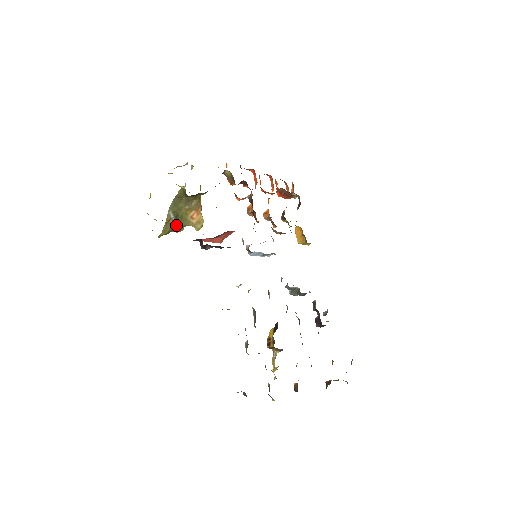
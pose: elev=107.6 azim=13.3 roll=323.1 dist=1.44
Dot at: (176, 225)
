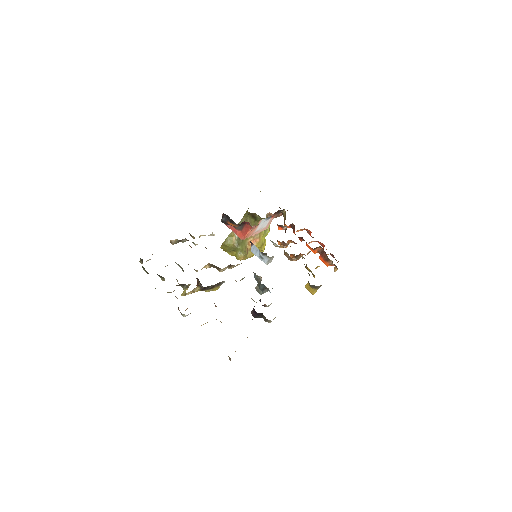
Dot at: (237, 246)
